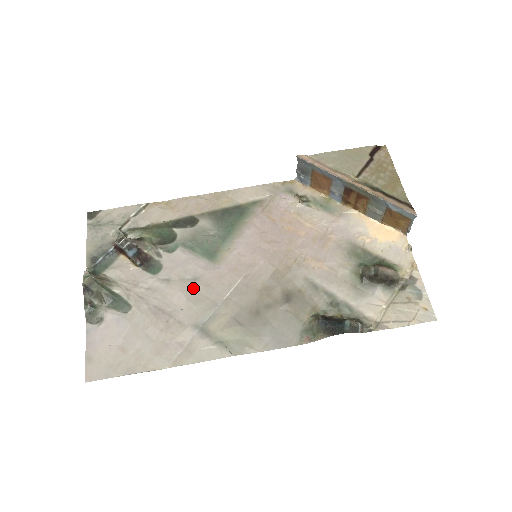
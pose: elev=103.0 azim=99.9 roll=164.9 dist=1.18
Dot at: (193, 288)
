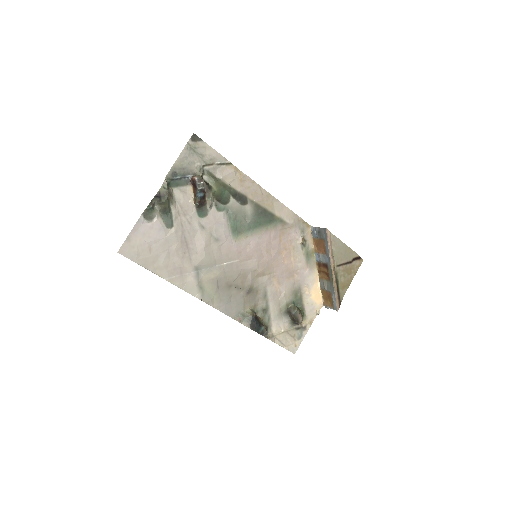
Dot at: (212, 245)
